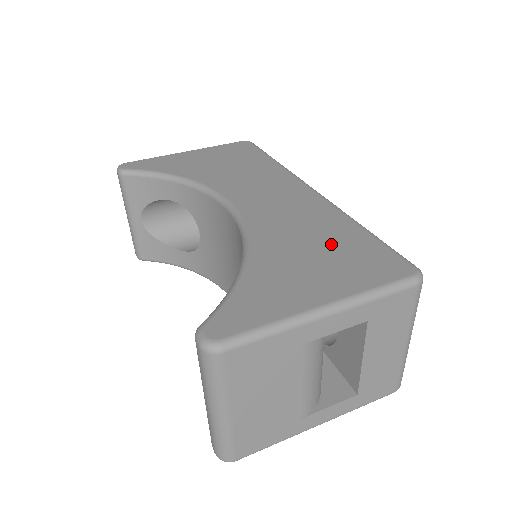
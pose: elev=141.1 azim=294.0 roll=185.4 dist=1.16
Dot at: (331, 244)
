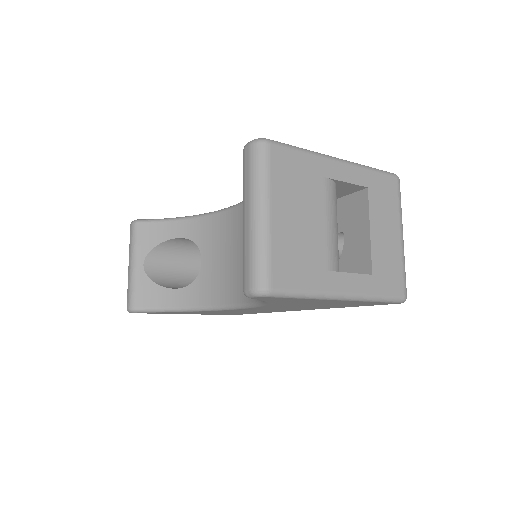
Dot at: occluded
